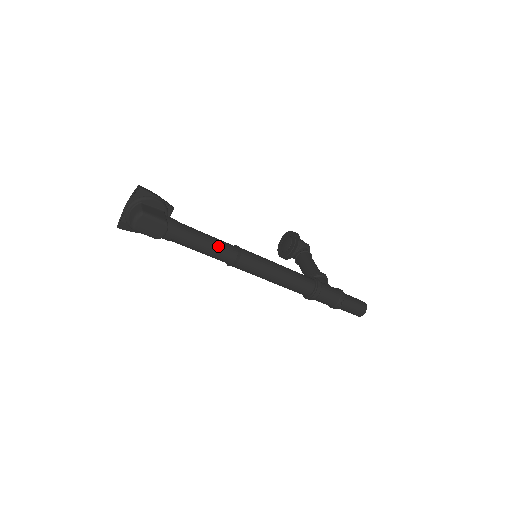
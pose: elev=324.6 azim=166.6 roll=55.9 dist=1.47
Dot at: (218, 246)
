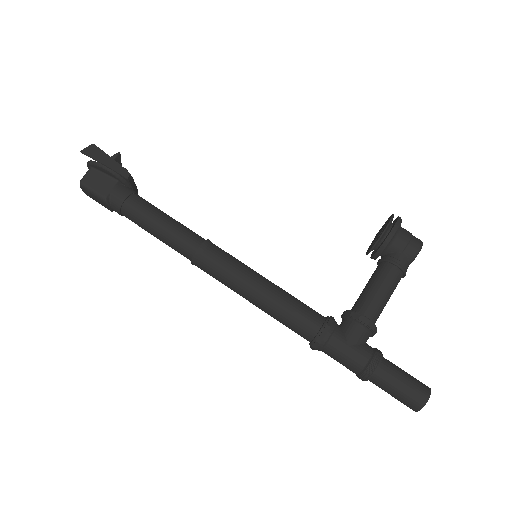
Dot at: (170, 239)
